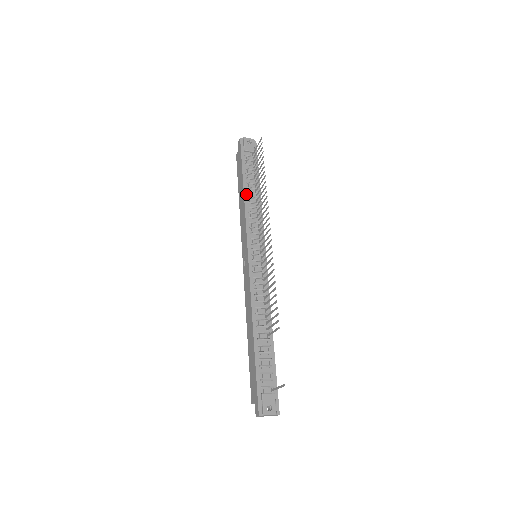
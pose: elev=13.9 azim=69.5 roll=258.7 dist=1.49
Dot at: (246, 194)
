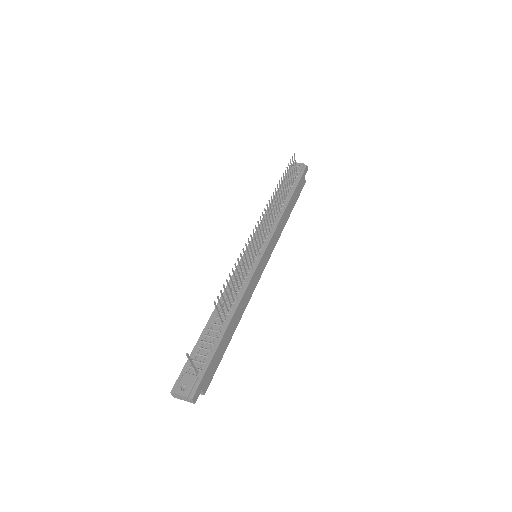
Dot at: occluded
